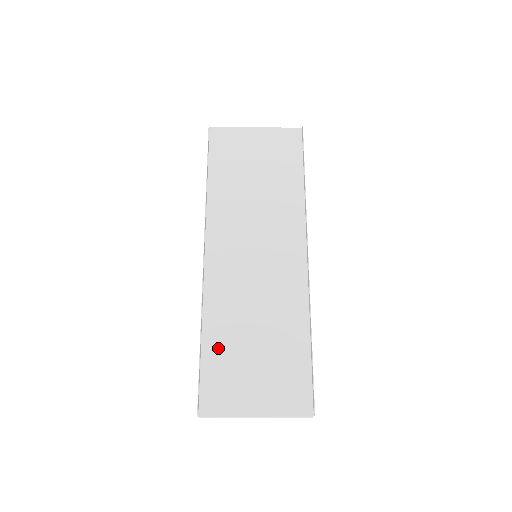
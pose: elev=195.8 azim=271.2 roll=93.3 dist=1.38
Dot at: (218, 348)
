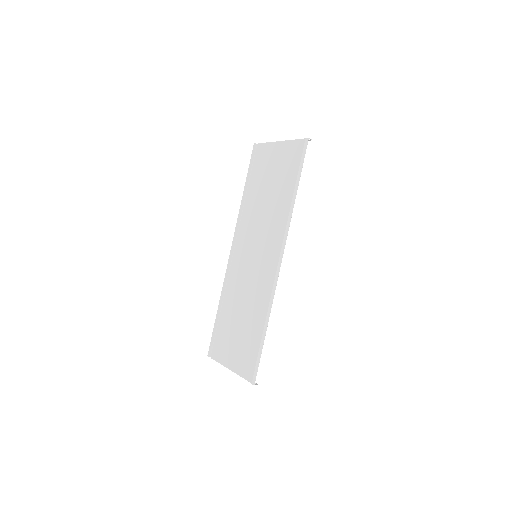
Dot at: (226, 318)
